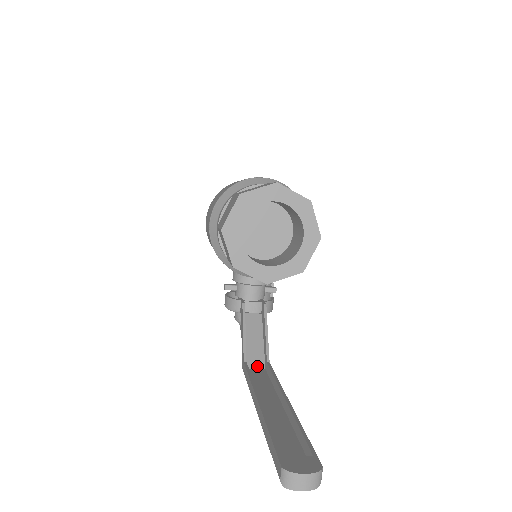
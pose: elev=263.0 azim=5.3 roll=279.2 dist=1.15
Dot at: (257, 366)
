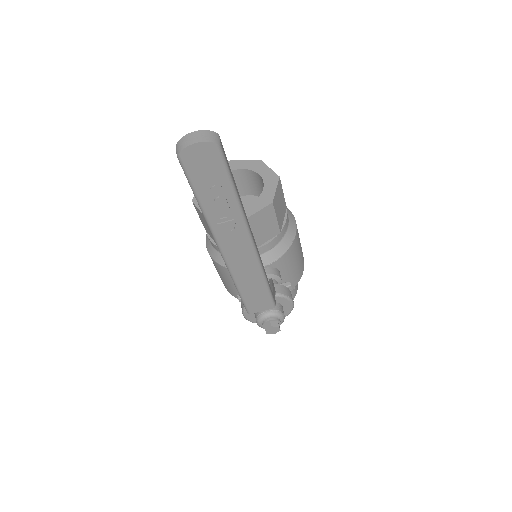
Dot at: occluded
